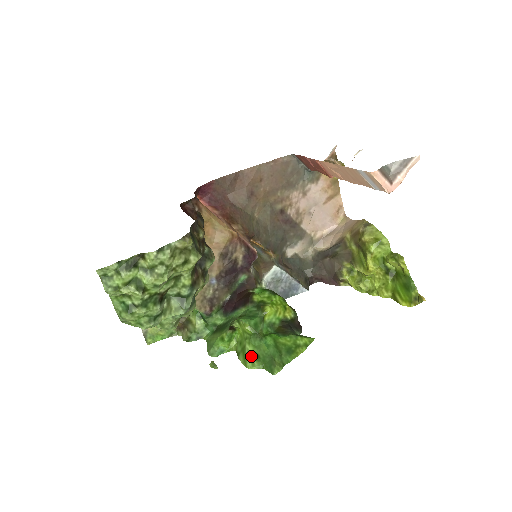
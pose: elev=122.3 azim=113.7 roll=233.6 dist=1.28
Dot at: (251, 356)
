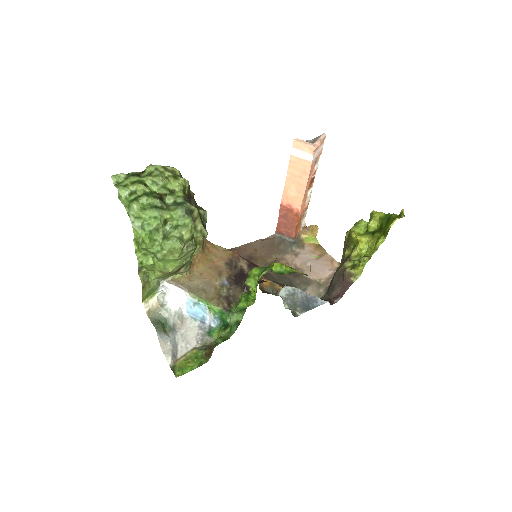
Dot at: occluded
